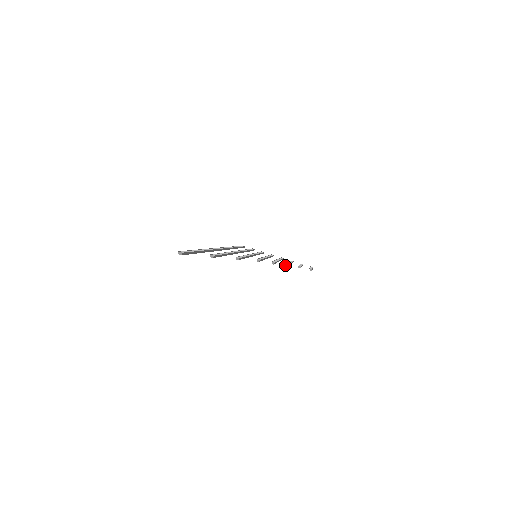
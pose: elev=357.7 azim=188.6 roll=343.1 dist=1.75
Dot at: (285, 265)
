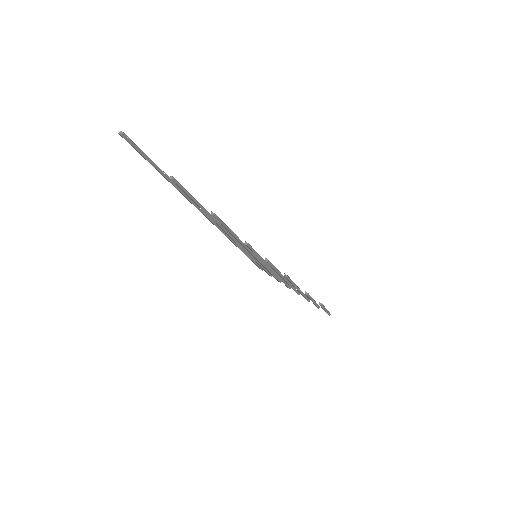
Dot at: (284, 274)
